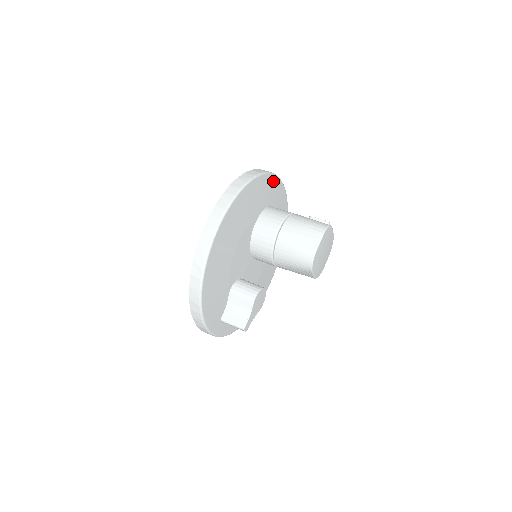
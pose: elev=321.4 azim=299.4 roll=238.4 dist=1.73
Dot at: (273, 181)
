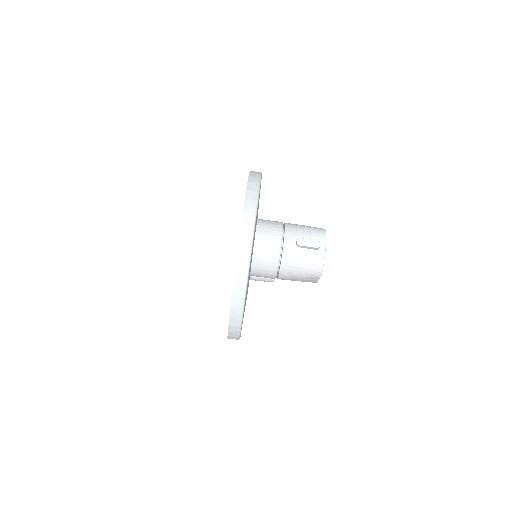
Dot at: (250, 262)
